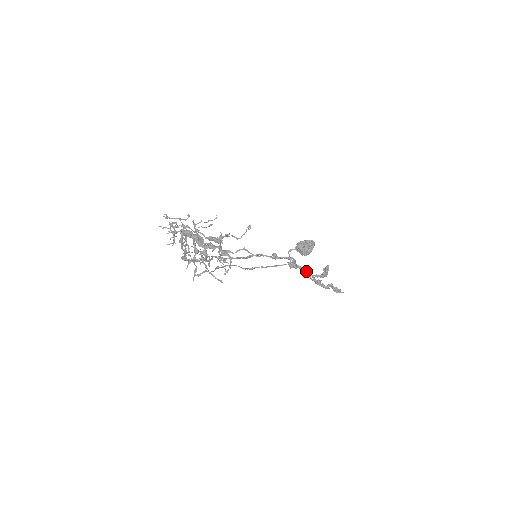
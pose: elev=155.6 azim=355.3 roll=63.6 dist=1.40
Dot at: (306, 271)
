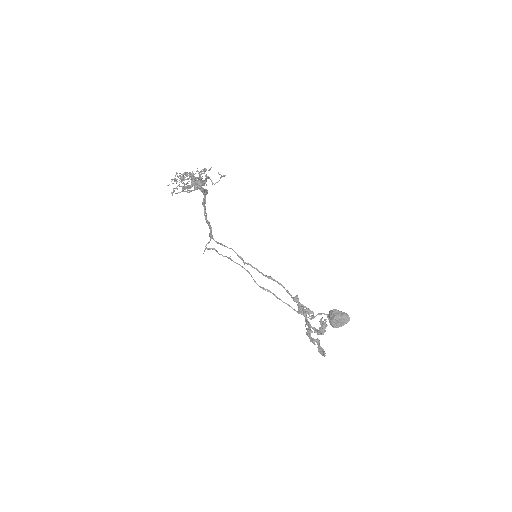
Dot at: occluded
